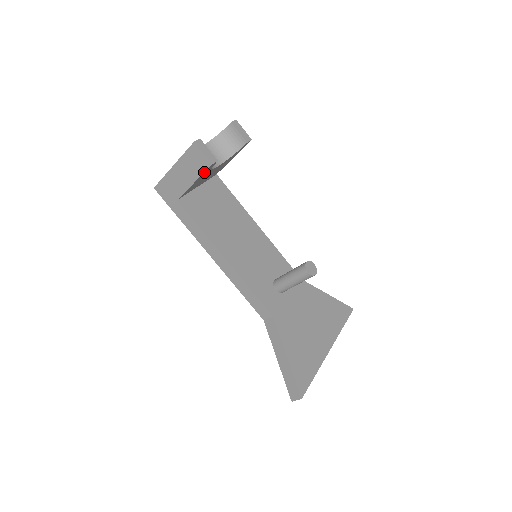
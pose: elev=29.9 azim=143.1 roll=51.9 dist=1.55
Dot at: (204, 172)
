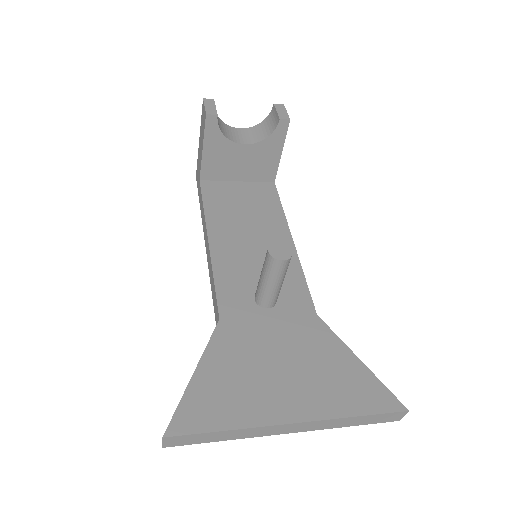
Dot at: (205, 130)
